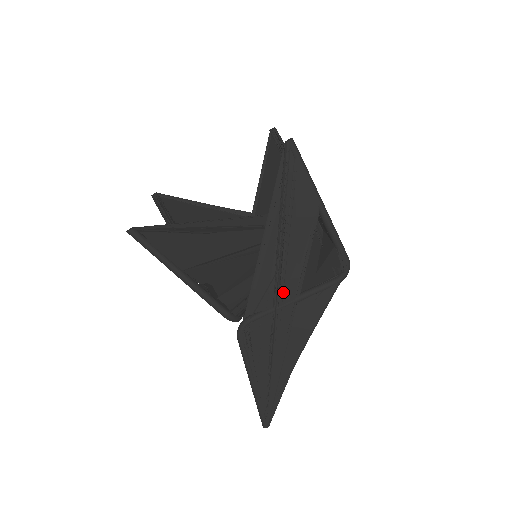
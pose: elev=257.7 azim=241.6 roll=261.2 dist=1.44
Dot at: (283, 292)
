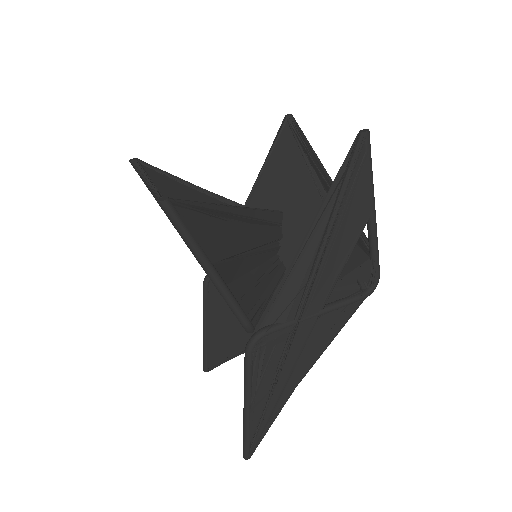
Dot at: (310, 303)
